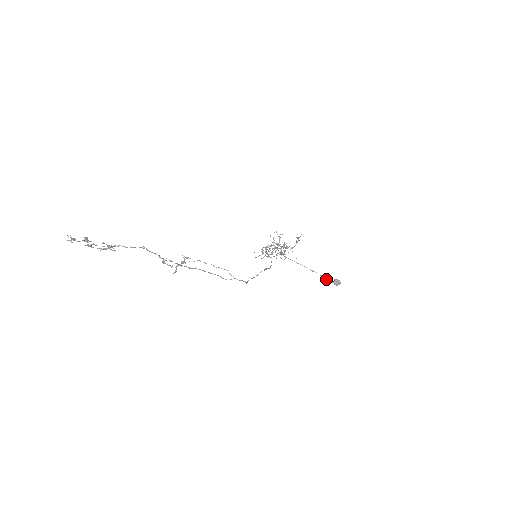
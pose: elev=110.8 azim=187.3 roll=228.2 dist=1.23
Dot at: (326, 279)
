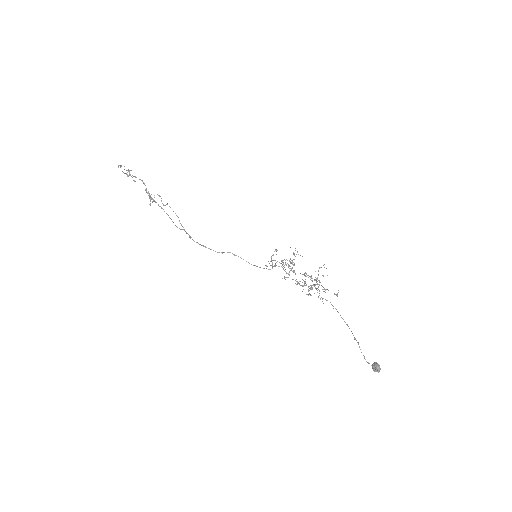
Dot at: occluded
